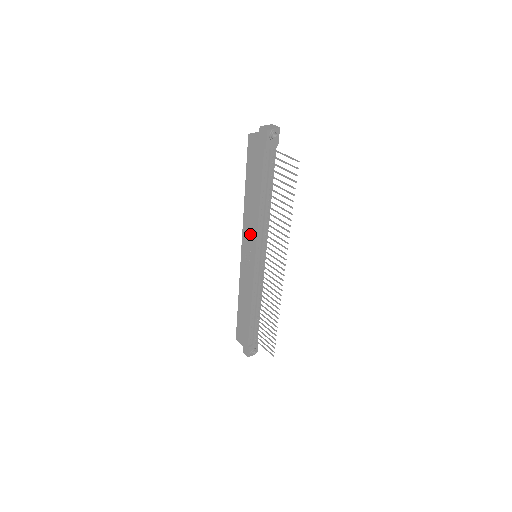
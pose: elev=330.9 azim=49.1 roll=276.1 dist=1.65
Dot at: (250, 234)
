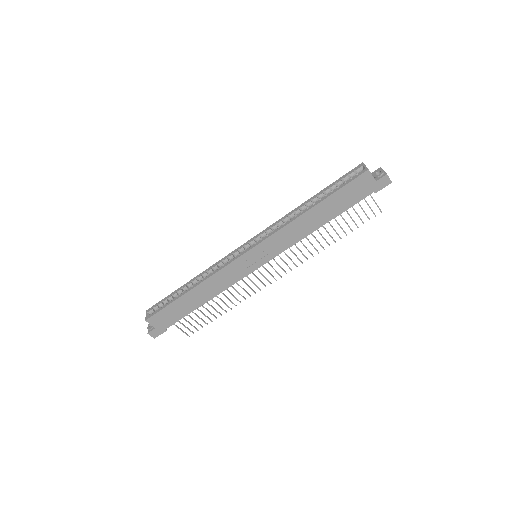
Dot at: (281, 243)
